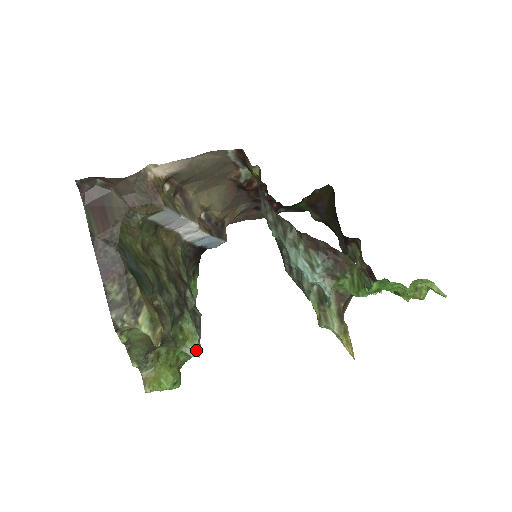
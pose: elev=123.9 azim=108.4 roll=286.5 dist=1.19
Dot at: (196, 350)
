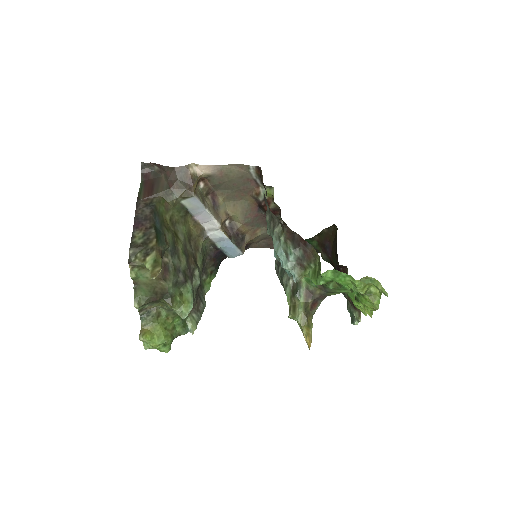
Dot at: (192, 329)
